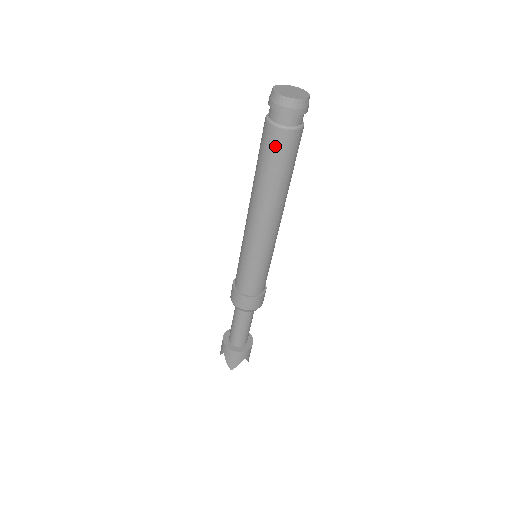
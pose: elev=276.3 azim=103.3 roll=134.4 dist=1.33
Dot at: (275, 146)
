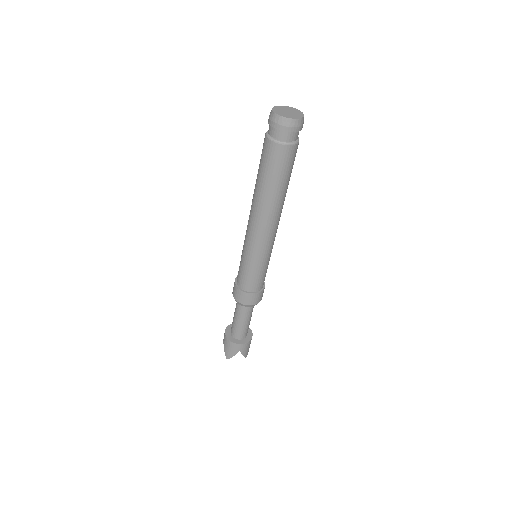
Dot at: (268, 156)
